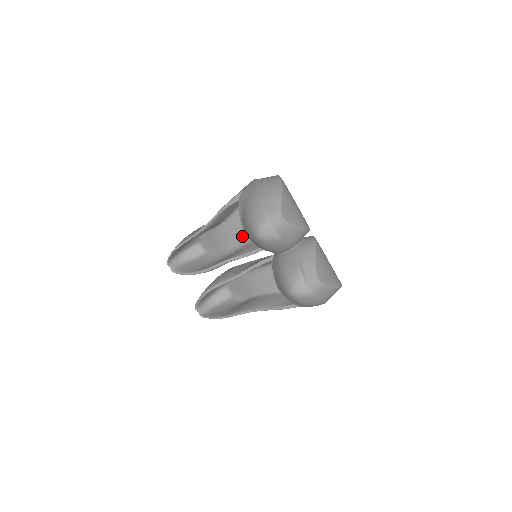
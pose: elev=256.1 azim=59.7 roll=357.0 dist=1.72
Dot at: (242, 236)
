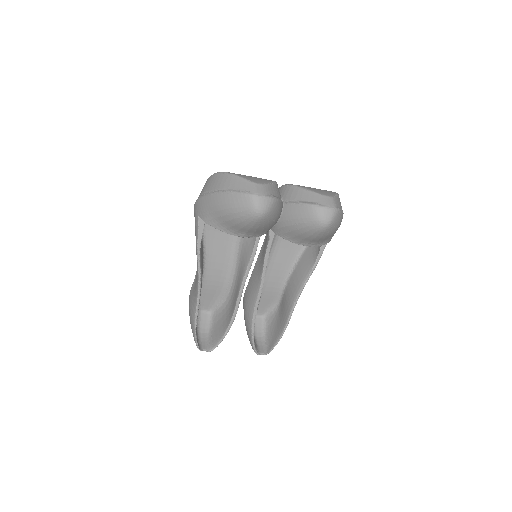
Dot at: (228, 259)
